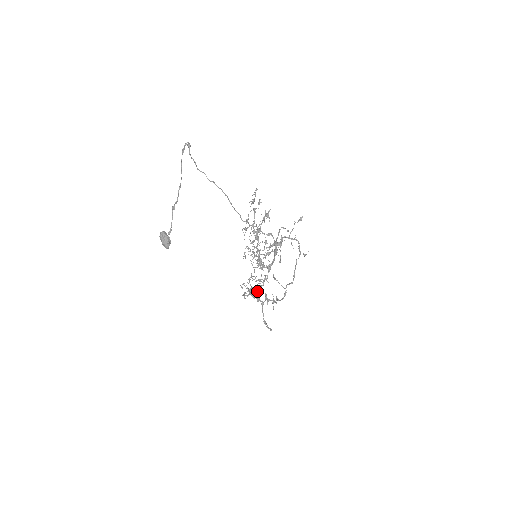
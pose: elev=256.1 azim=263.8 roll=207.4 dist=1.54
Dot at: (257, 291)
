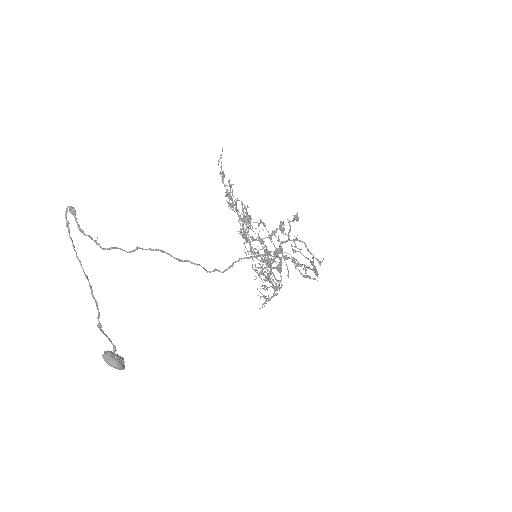
Dot at: occluded
